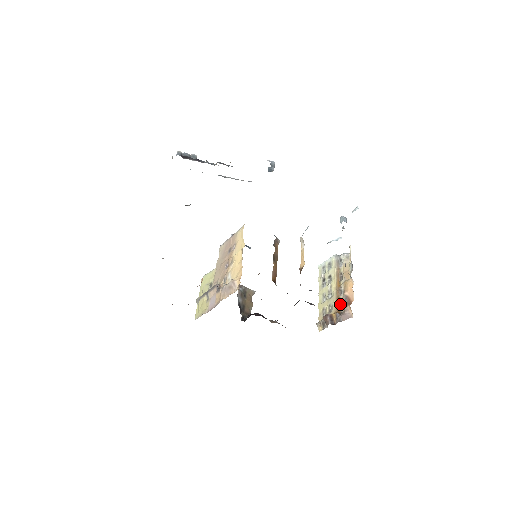
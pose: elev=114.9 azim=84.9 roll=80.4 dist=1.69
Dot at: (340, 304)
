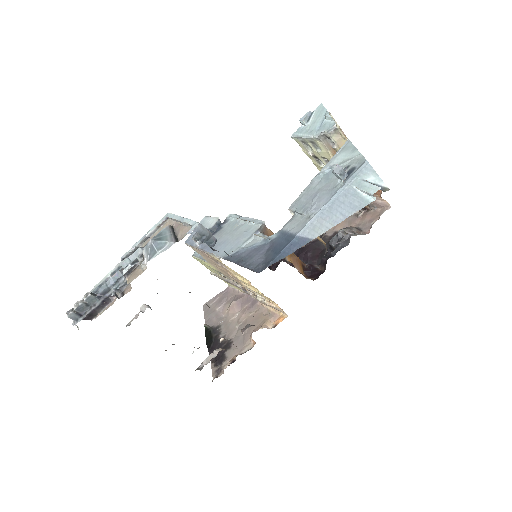
Dot at: occluded
